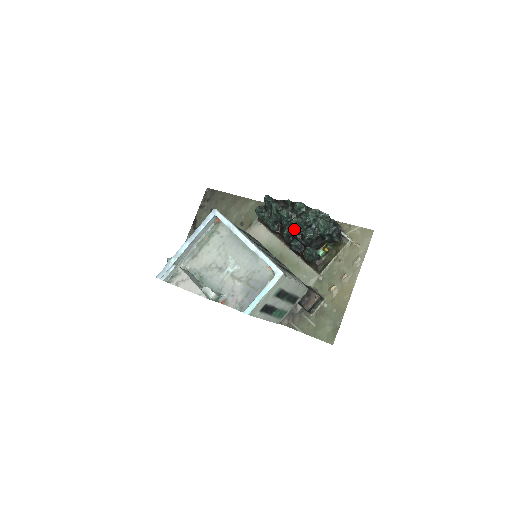
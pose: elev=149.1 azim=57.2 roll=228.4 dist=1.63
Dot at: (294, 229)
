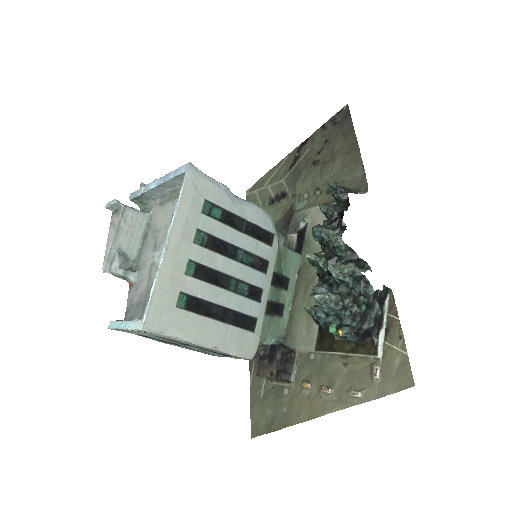
Dot at: occluded
